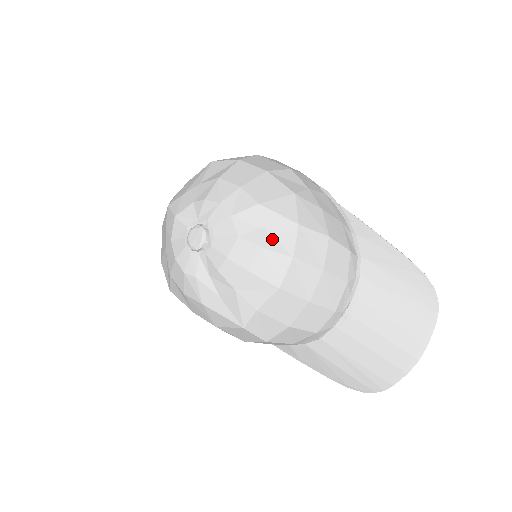
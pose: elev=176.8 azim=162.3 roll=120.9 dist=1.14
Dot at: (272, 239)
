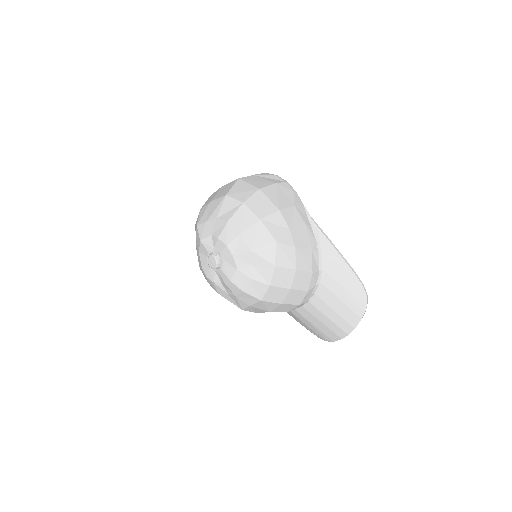
Dot at: (258, 273)
